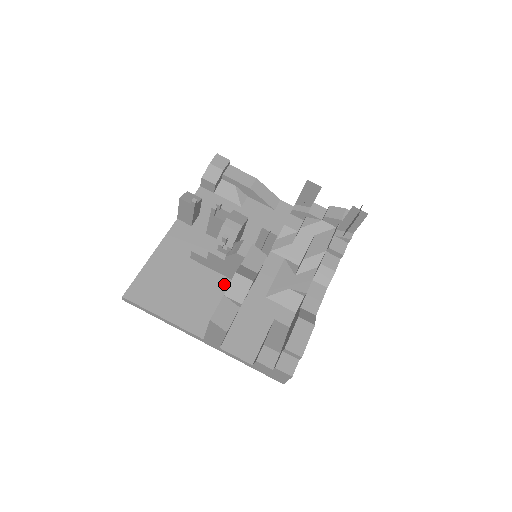
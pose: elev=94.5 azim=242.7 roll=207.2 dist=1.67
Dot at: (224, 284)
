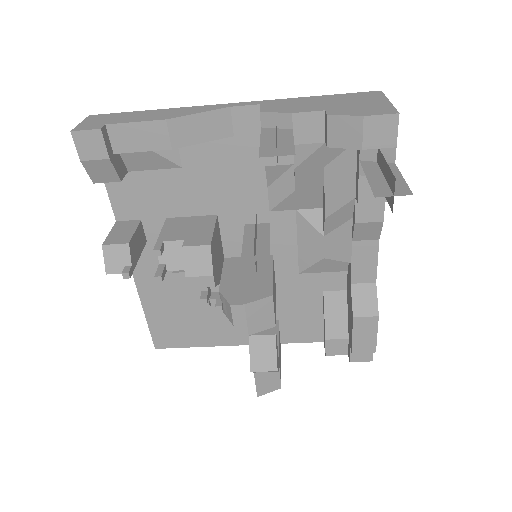
Dot at: occluded
